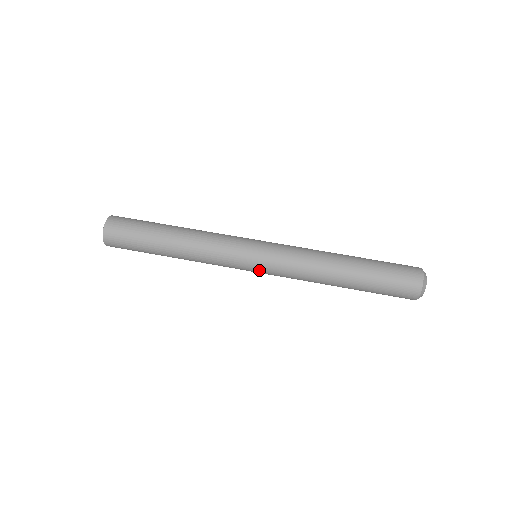
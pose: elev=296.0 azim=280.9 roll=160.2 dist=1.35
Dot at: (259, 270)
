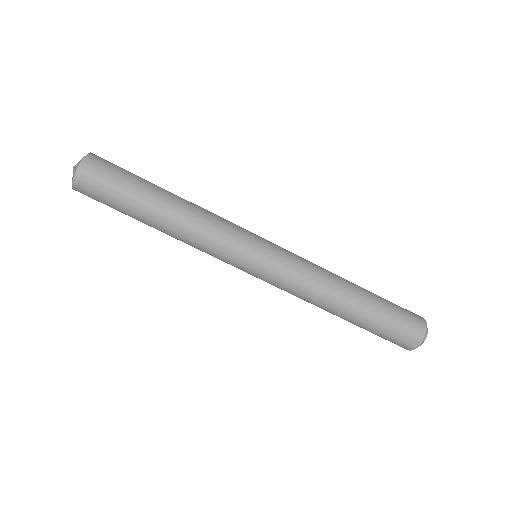
Dot at: occluded
